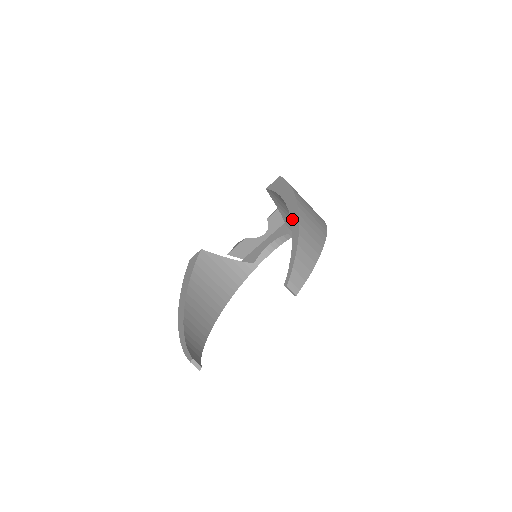
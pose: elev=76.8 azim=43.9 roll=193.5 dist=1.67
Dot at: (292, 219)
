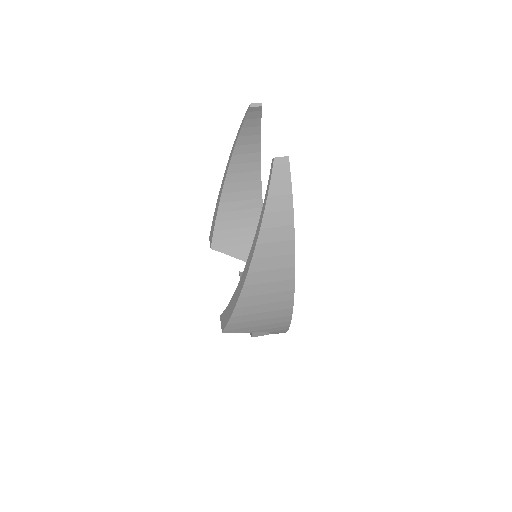
Dot at: (228, 167)
